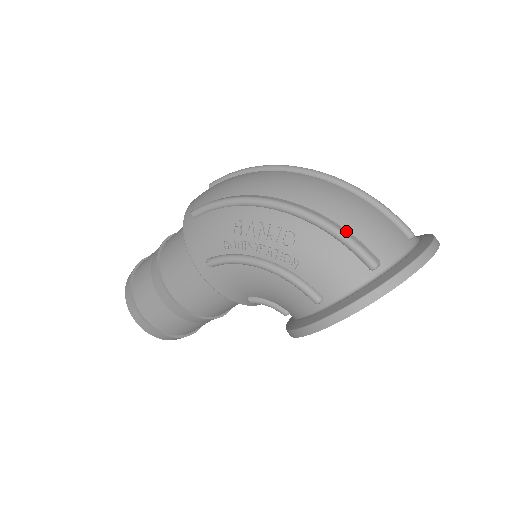
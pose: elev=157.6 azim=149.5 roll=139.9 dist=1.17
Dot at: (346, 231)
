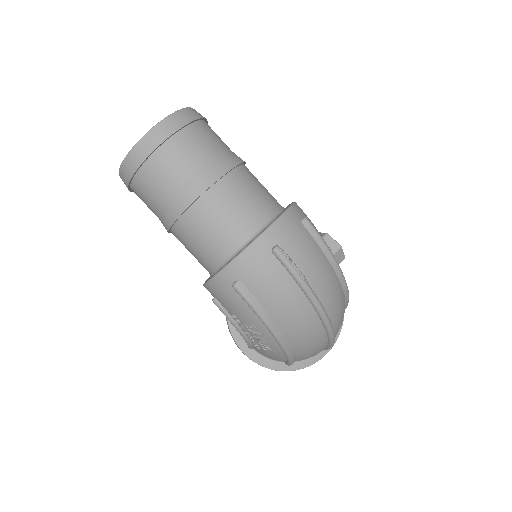
Dot at: occluded
